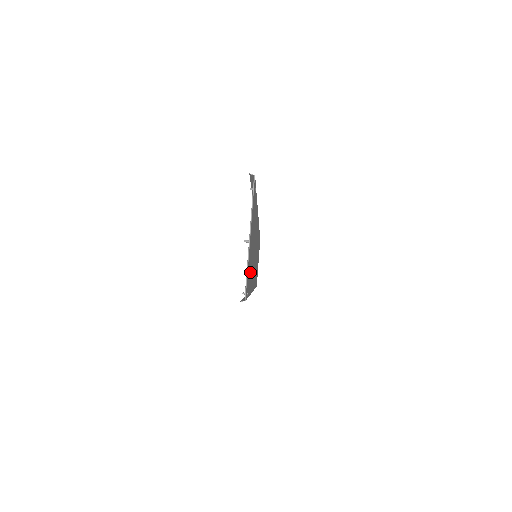
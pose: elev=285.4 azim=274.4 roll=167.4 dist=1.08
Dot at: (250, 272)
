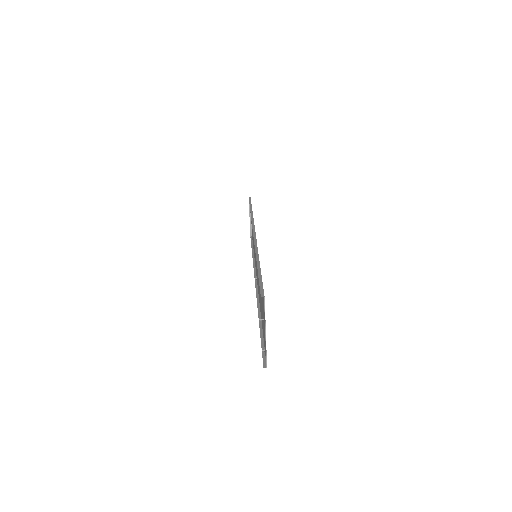
Dot at: occluded
